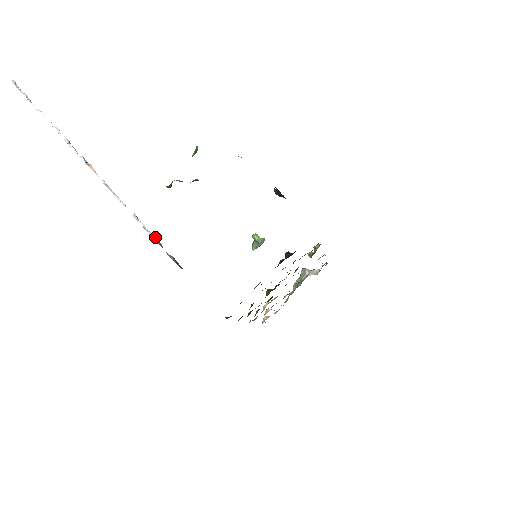
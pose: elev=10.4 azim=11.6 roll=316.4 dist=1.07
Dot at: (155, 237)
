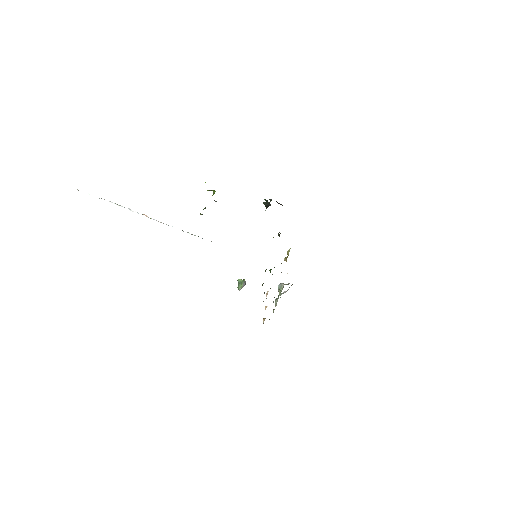
Dot at: occluded
